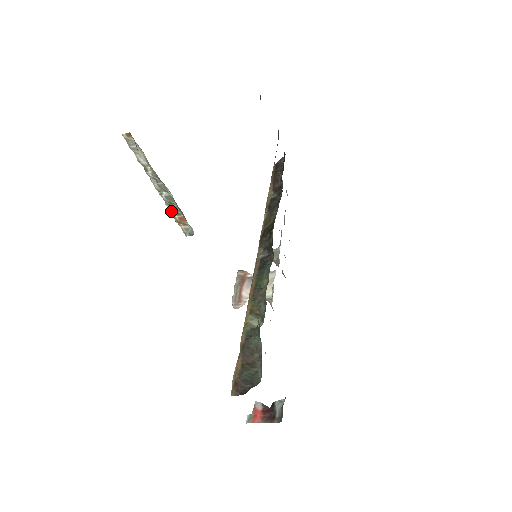
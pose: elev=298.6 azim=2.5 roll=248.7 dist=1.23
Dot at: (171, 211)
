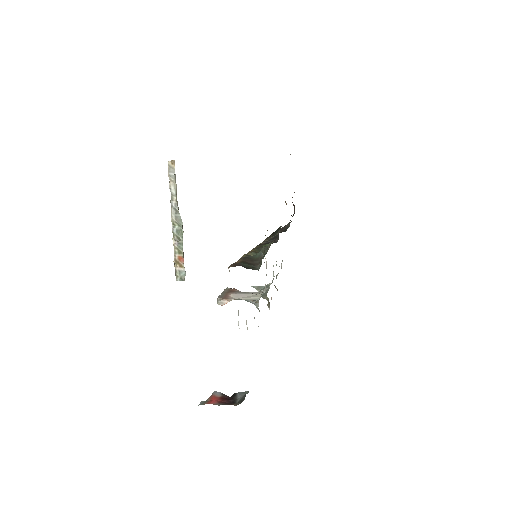
Dot at: (175, 247)
